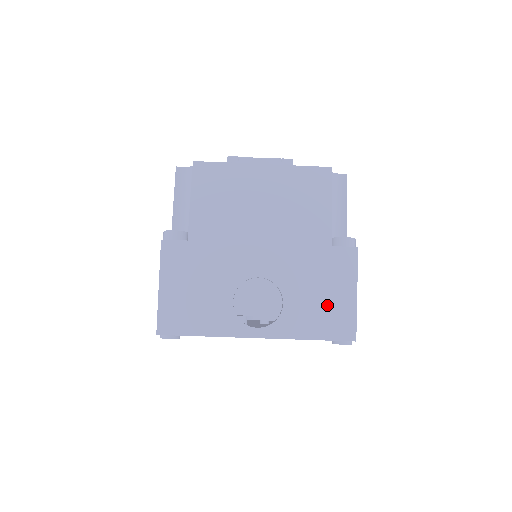
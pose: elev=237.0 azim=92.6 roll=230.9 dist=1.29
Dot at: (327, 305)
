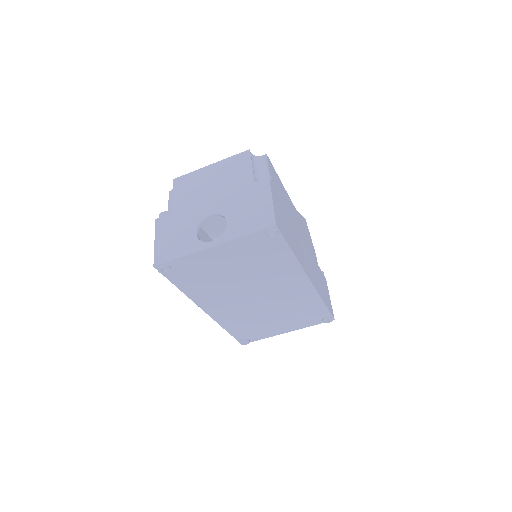
Dot at: (254, 213)
